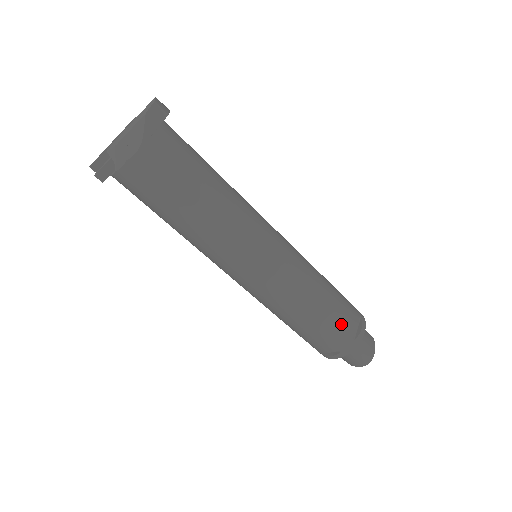
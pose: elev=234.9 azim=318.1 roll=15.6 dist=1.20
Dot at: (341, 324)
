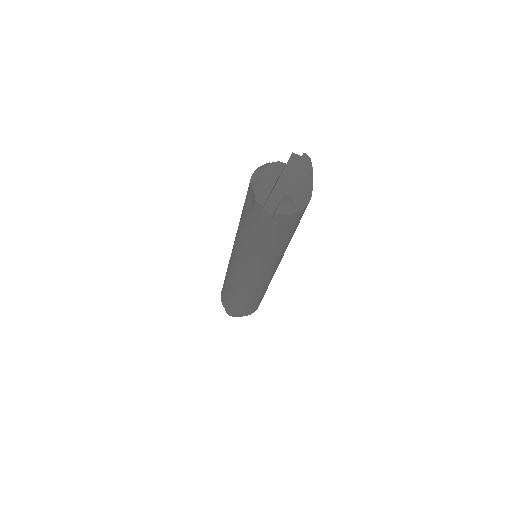
Dot at: occluded
